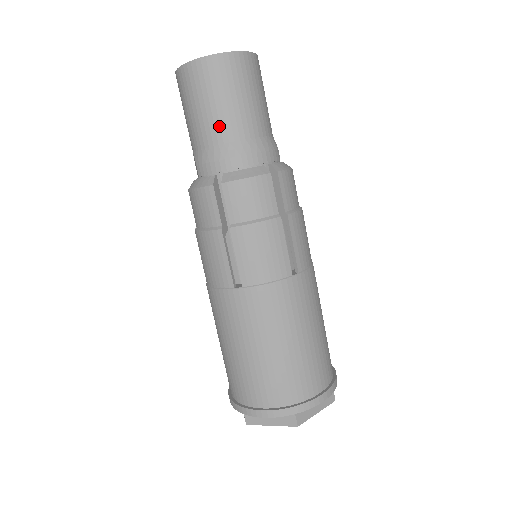
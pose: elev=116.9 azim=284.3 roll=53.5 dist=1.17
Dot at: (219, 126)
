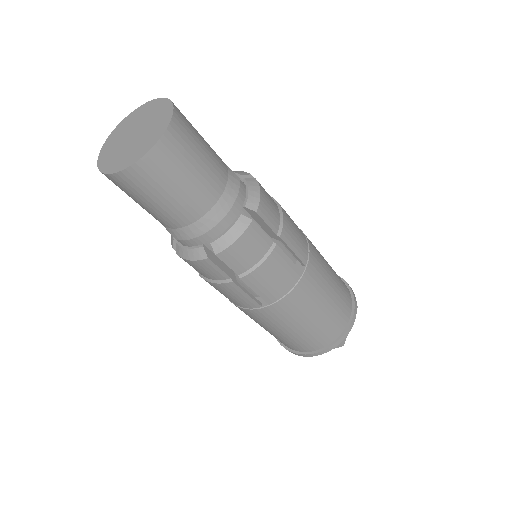
Dot at: (185, 210)
